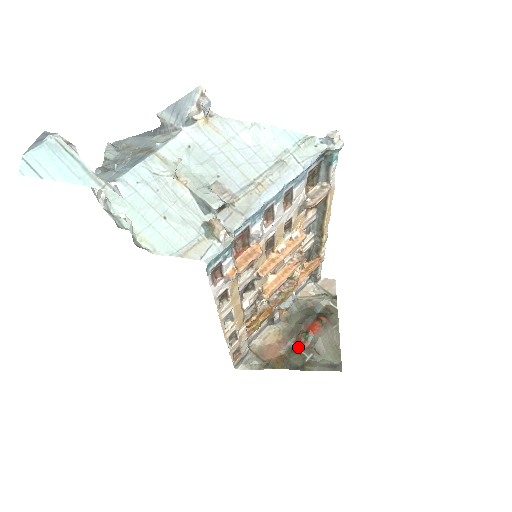
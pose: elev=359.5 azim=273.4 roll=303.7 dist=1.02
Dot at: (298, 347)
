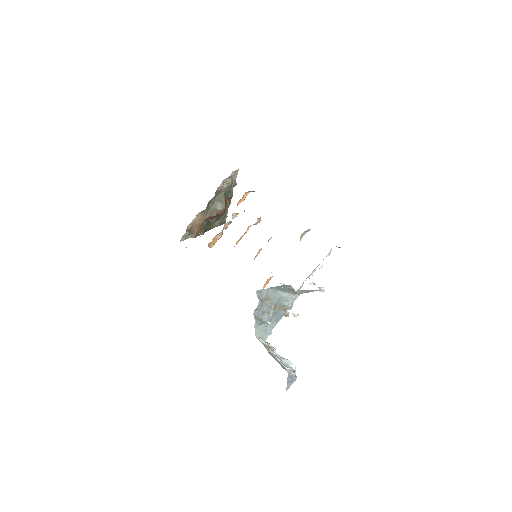
Dot at: (210, 219)
